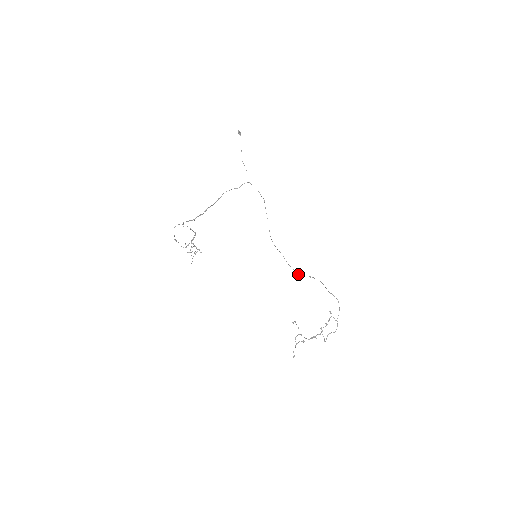
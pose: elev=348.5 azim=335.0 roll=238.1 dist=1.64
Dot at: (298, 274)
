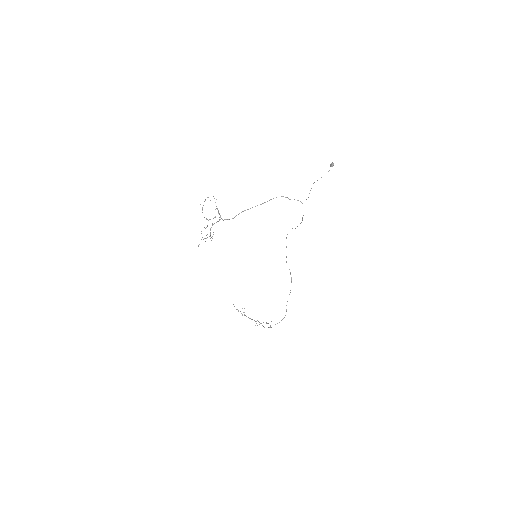
Dot at: occluded
